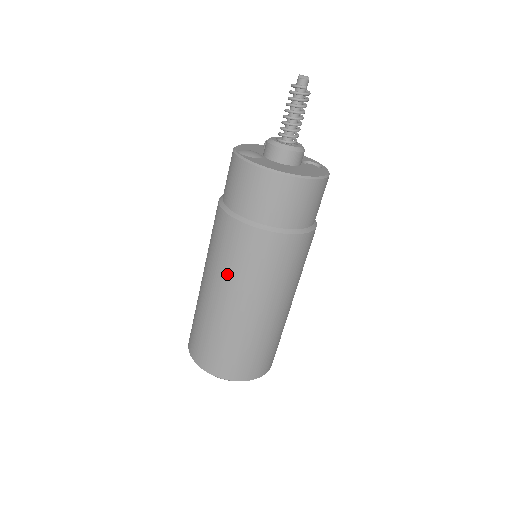
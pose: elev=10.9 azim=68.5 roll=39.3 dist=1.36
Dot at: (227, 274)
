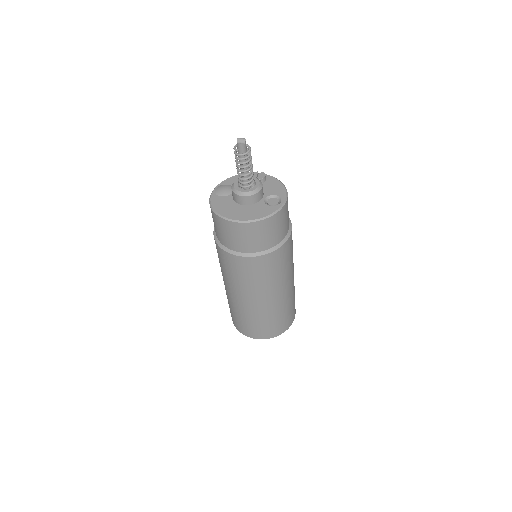
Dot at: occluded
